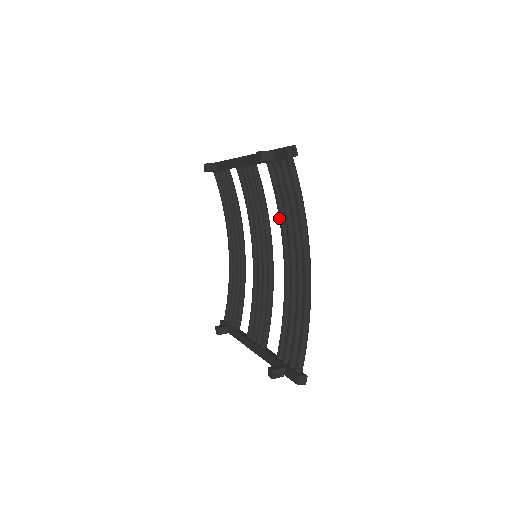
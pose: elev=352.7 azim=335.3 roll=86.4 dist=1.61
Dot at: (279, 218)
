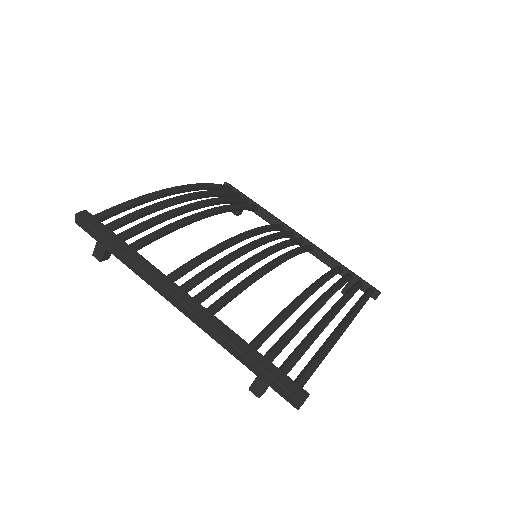
Dot at: occluded
